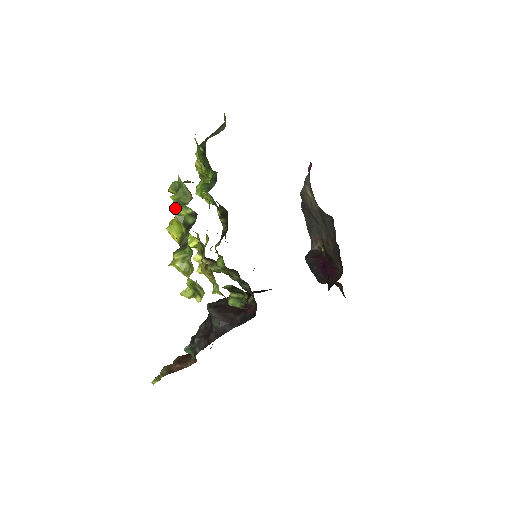
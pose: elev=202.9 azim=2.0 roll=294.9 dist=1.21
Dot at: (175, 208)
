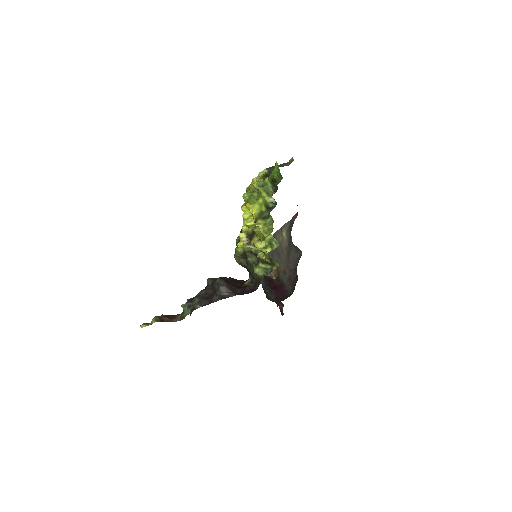
Dot at: (262, 195)
